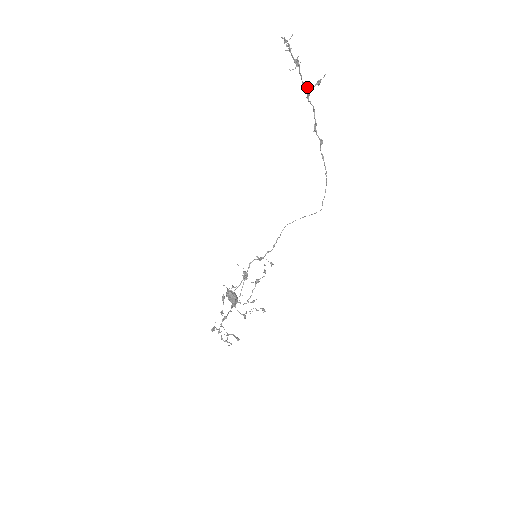
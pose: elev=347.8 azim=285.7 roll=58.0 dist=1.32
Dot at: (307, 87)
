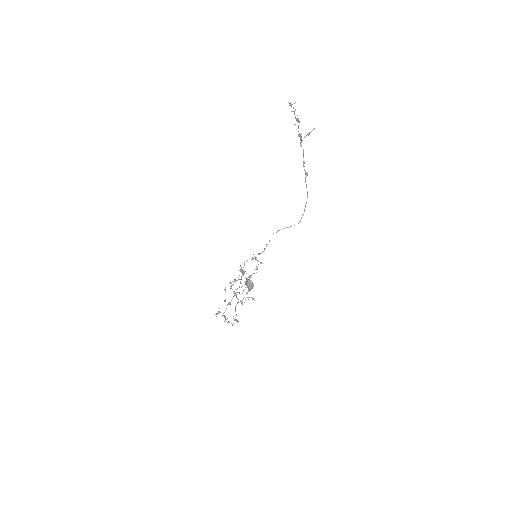
Dot at: (301, 136)
